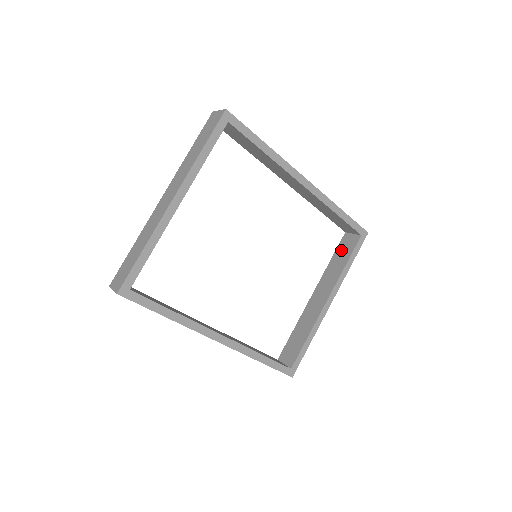
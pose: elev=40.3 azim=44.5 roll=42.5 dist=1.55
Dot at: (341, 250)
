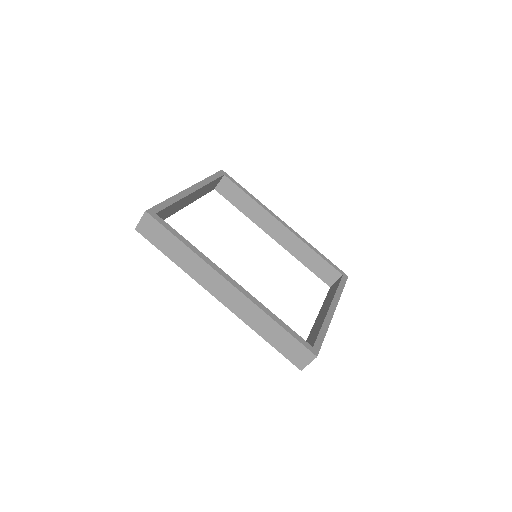
Dot at: (330, 291)
